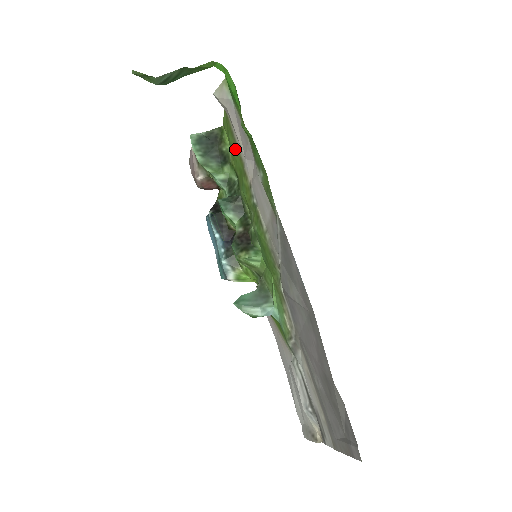
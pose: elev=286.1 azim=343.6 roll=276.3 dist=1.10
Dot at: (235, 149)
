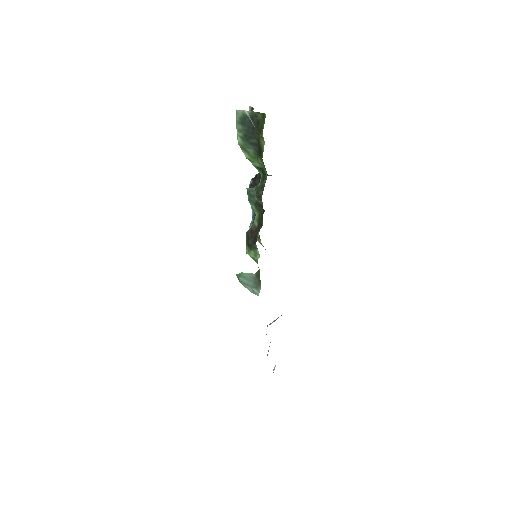
Dot at: occluded
